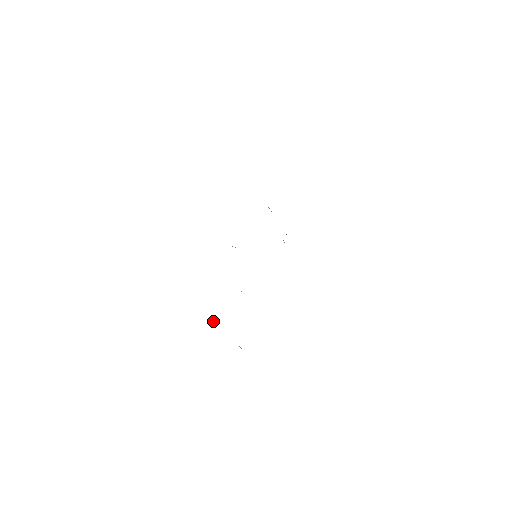
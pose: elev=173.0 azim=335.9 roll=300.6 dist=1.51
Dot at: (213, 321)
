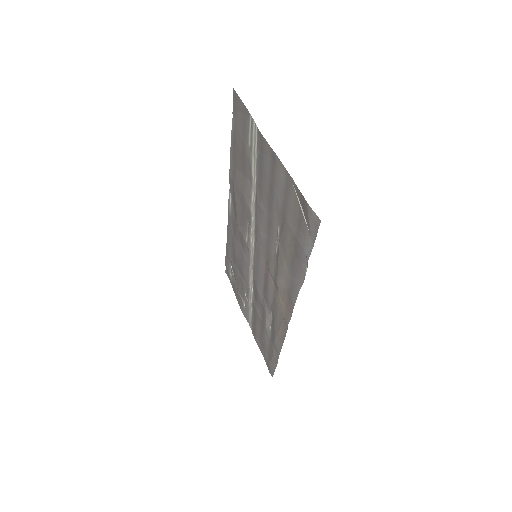
Dot at: (295, 191)
